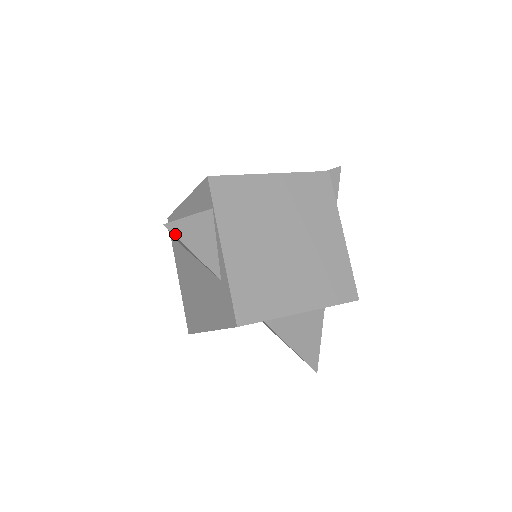
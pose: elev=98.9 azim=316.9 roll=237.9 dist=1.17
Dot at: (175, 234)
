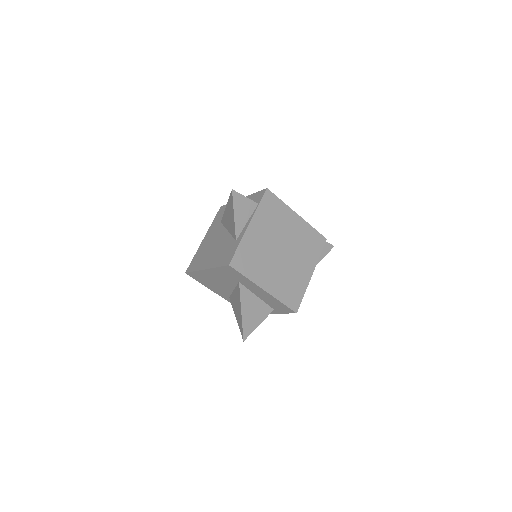
Dot at: (233, 198)
